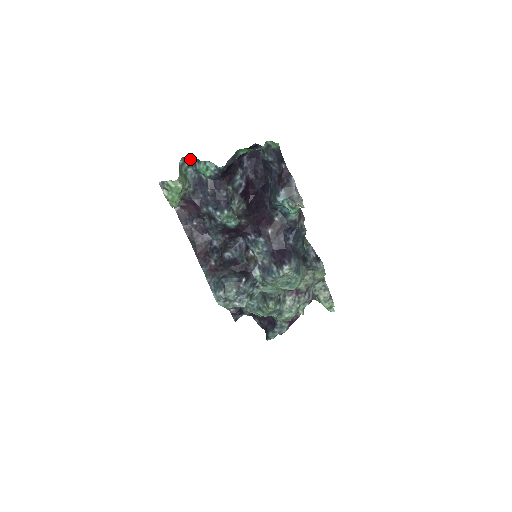
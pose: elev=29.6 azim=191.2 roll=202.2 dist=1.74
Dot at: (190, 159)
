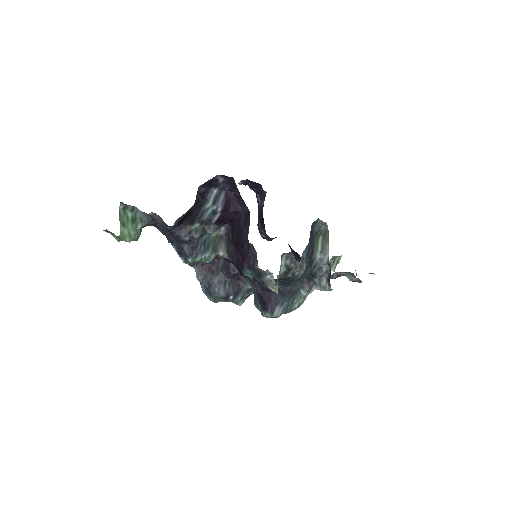
Dot at: occluded
